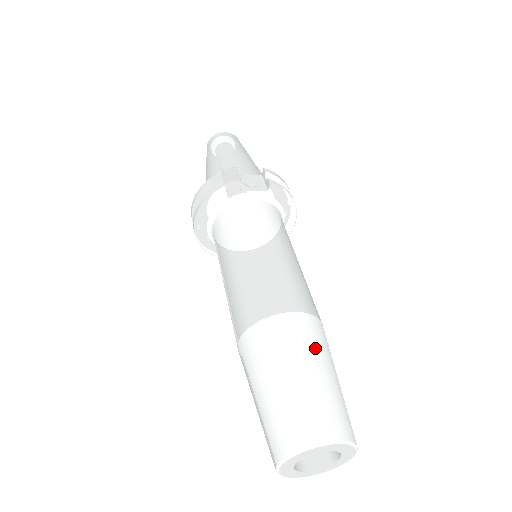
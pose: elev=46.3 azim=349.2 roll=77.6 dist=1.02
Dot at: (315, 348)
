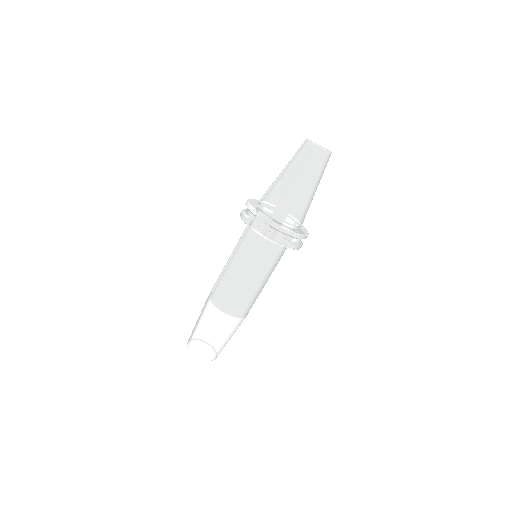
Dot at: (214, 327)
